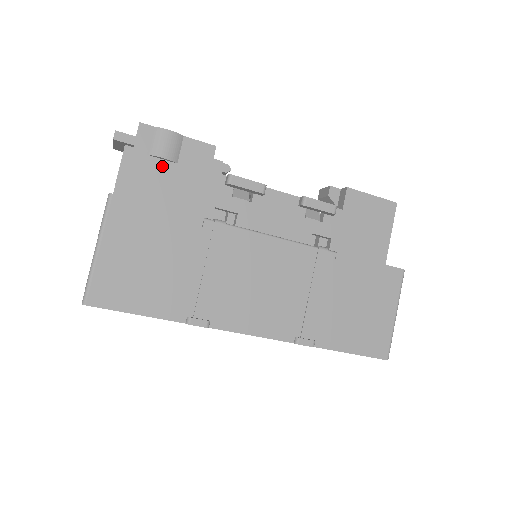
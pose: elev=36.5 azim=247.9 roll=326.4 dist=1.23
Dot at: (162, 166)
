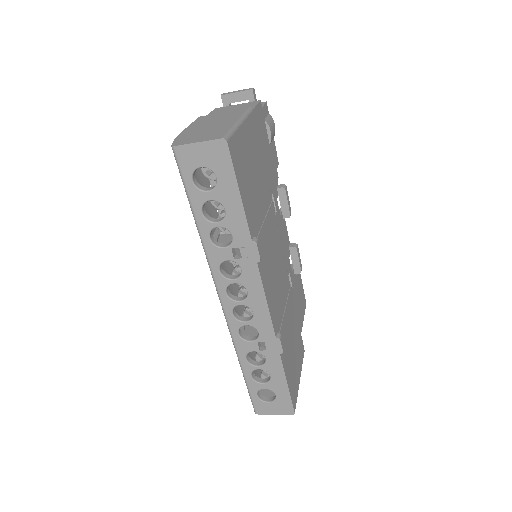
Dot at: (266, 135)
